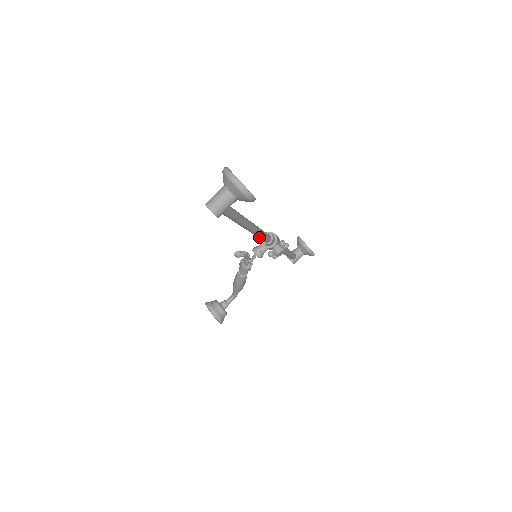
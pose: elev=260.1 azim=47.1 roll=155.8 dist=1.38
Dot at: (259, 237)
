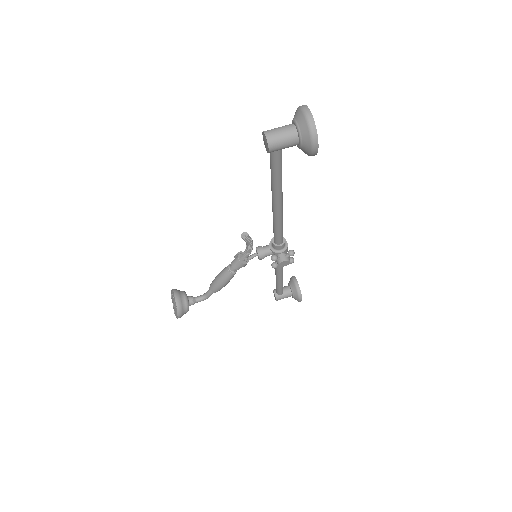
Dot at: (276, 228)
